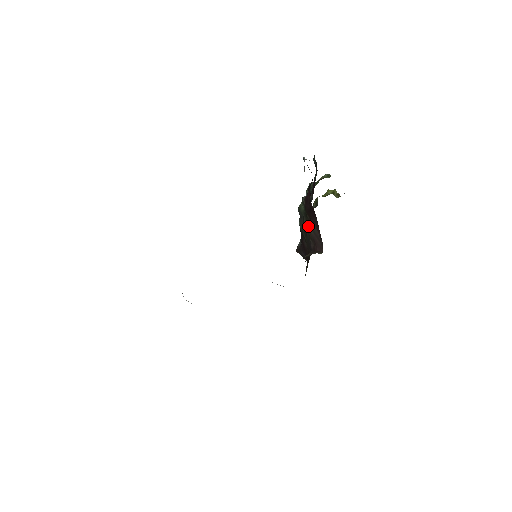
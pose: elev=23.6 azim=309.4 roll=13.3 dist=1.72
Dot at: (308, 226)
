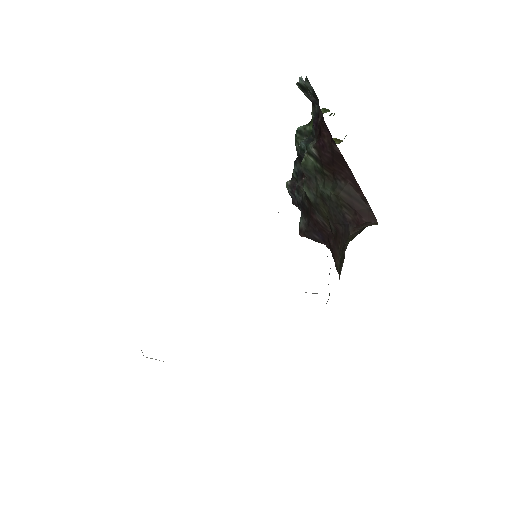
Dot at: (332, 187)
